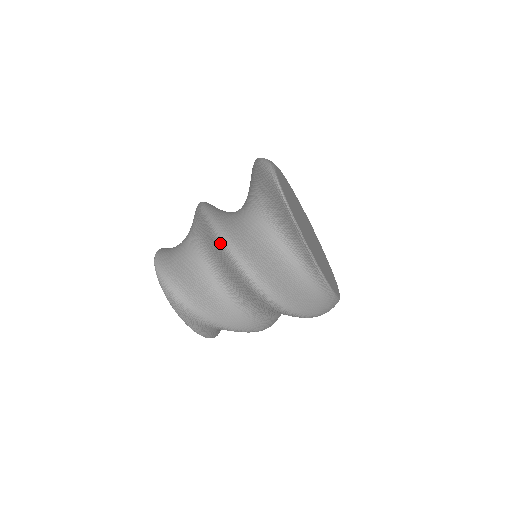
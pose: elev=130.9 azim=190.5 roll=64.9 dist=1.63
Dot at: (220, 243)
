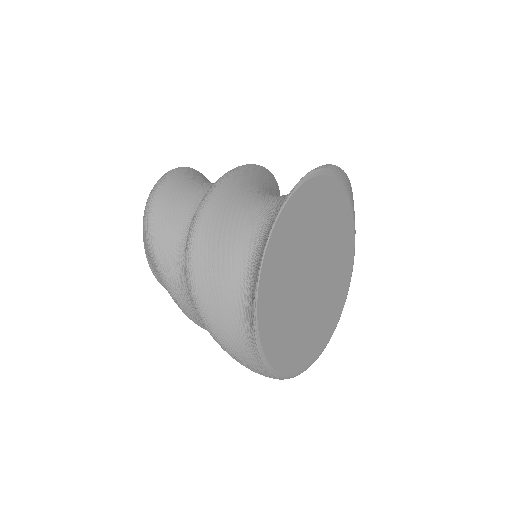
Dot at: (212, 185)
